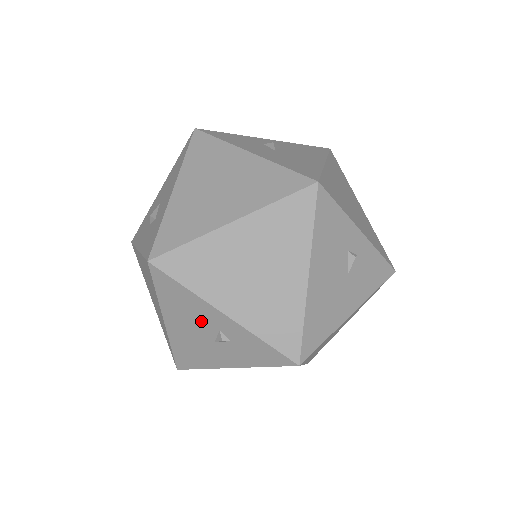
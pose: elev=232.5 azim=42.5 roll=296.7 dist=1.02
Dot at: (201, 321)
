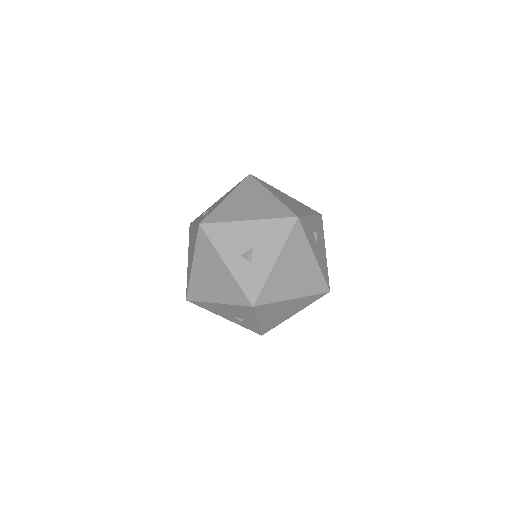
Dot at: (241, 315)
